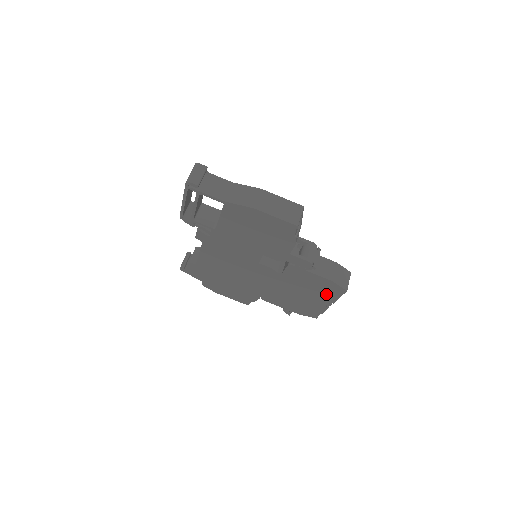
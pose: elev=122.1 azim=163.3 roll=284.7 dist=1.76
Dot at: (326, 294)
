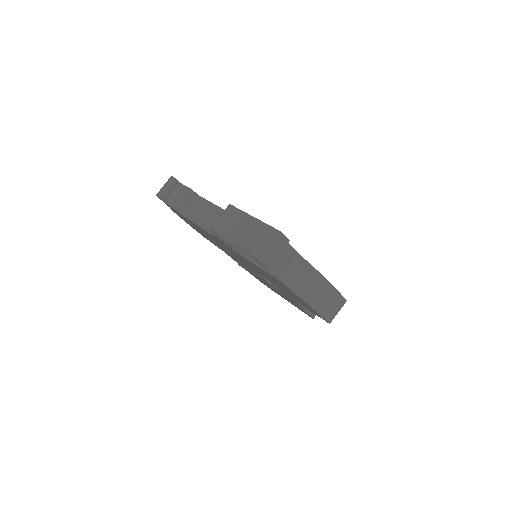
Dot at: occluded
